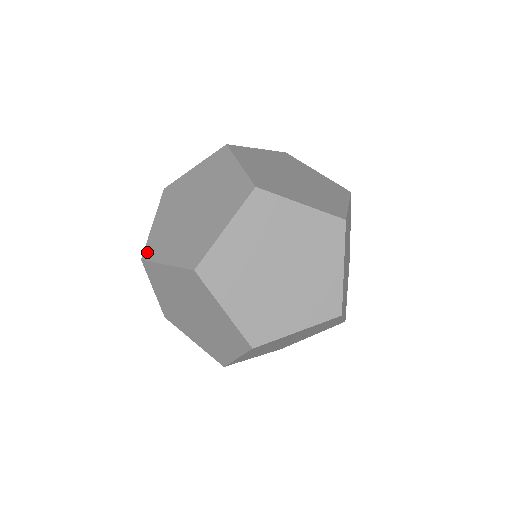
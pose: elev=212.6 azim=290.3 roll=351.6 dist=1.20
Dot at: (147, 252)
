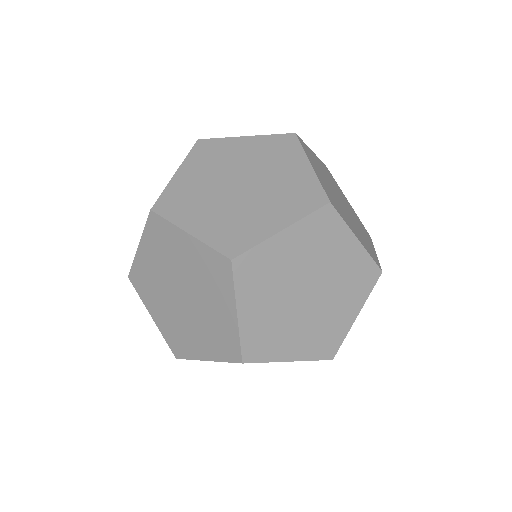
Dot at: occluded
